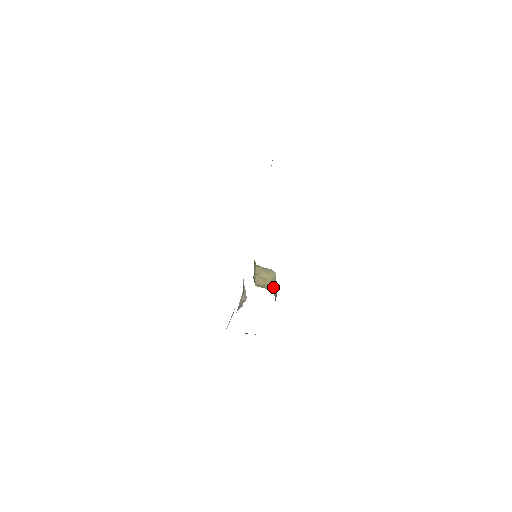
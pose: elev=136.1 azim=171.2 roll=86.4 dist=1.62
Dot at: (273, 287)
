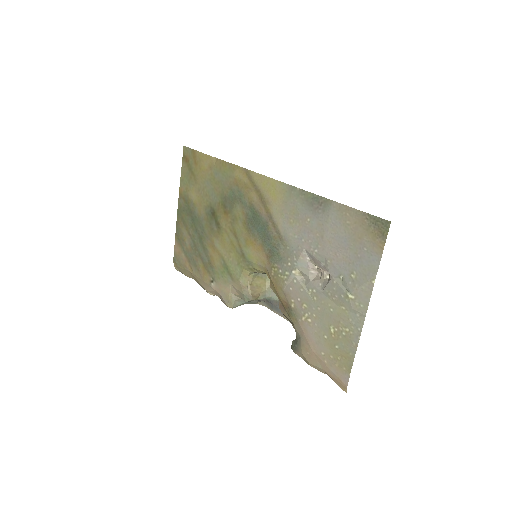
Dot at: (270, 291)
